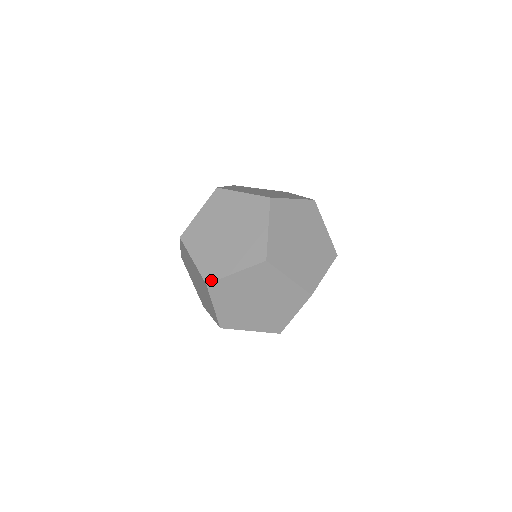
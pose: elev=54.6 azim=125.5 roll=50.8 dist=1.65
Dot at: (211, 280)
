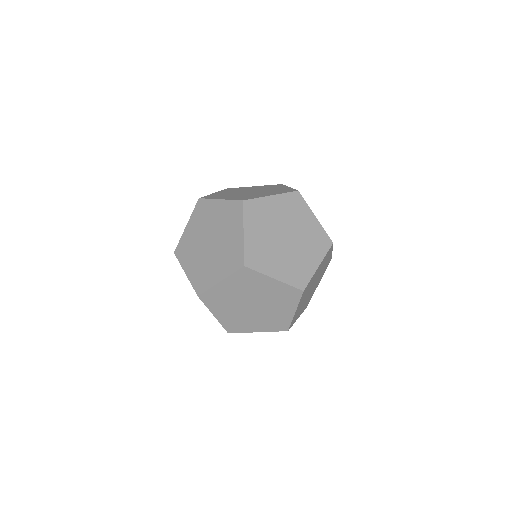
Dot at: (233, 332)
